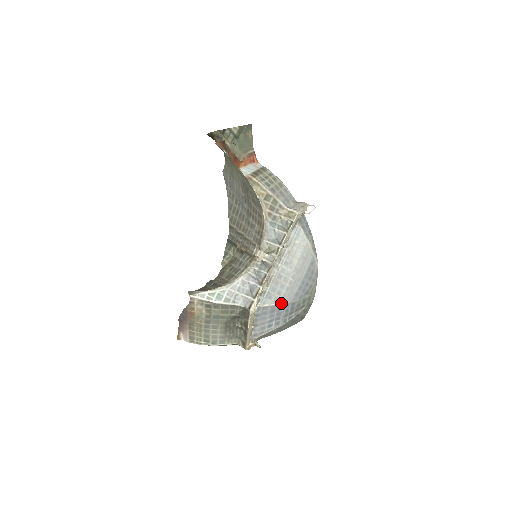
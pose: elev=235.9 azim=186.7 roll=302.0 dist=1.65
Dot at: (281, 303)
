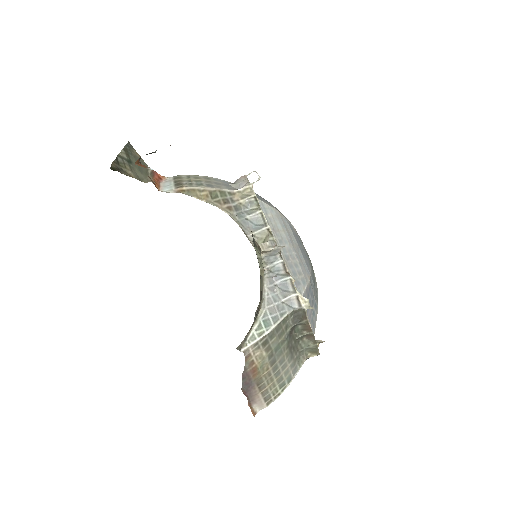
Dot at: (308, 281)
